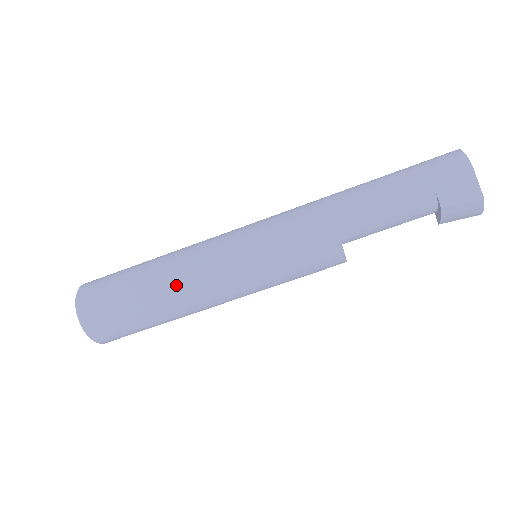
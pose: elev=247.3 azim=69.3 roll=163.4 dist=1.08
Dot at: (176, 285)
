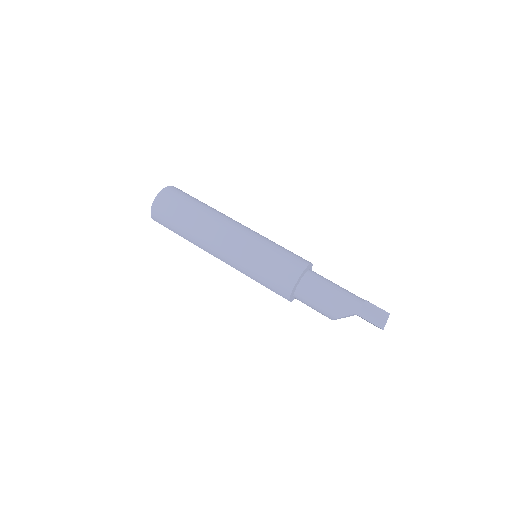
Dot at: occluded
